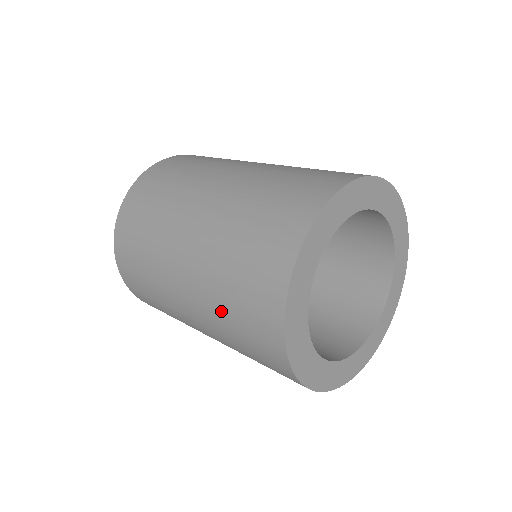
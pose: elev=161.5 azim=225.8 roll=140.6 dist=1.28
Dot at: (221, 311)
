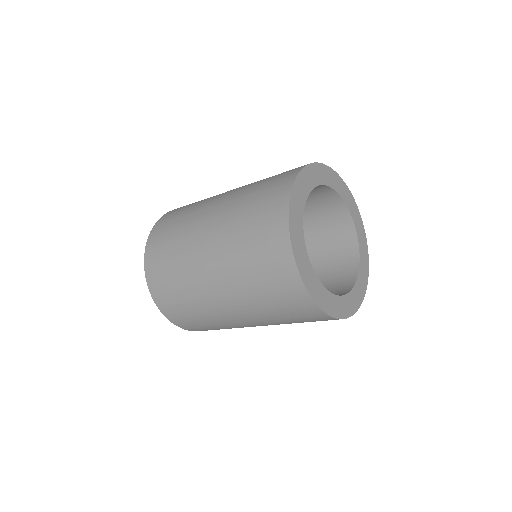
Dot at: (239, 220)
